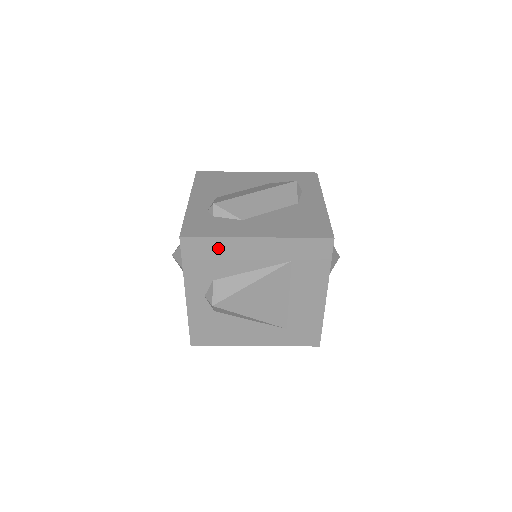
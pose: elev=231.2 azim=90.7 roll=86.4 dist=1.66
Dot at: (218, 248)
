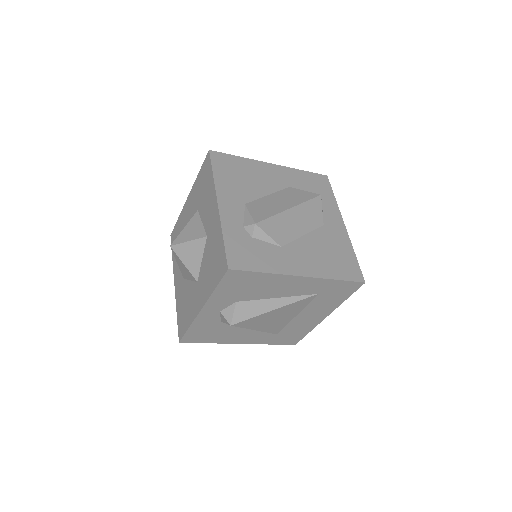
Dot at: (260, 280)
